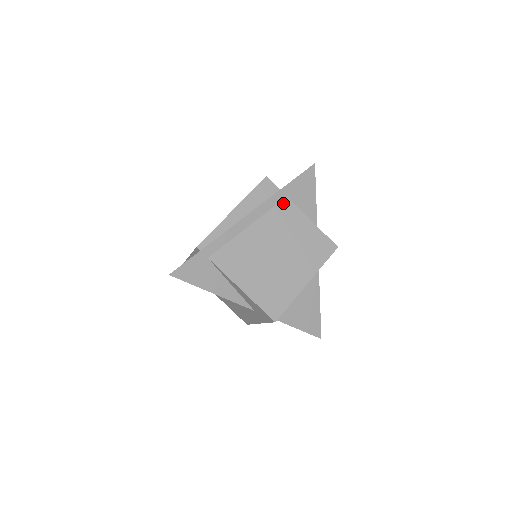
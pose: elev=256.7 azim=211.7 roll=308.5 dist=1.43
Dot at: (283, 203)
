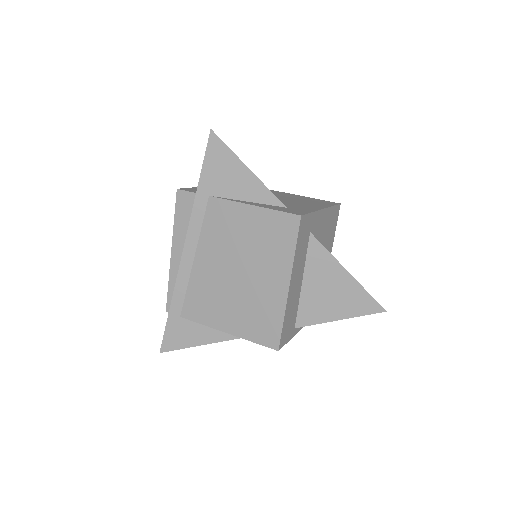
Dot at: (210, 207)
